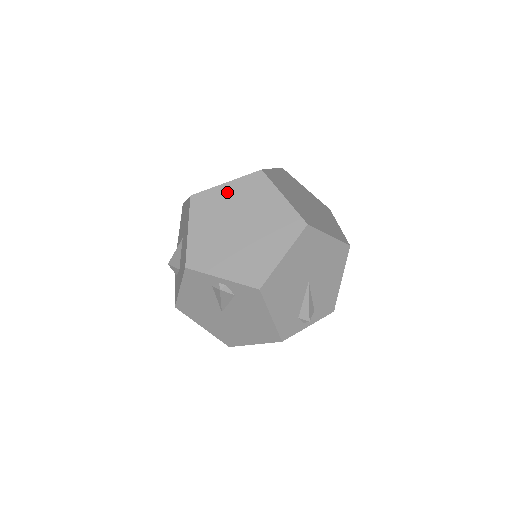
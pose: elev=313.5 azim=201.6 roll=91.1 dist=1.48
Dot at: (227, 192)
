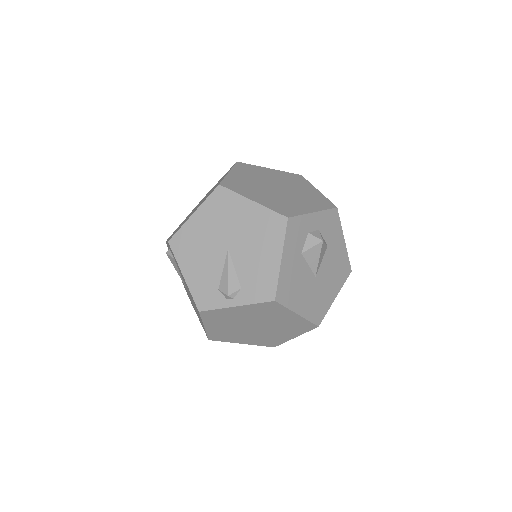
Dot at: occluded
